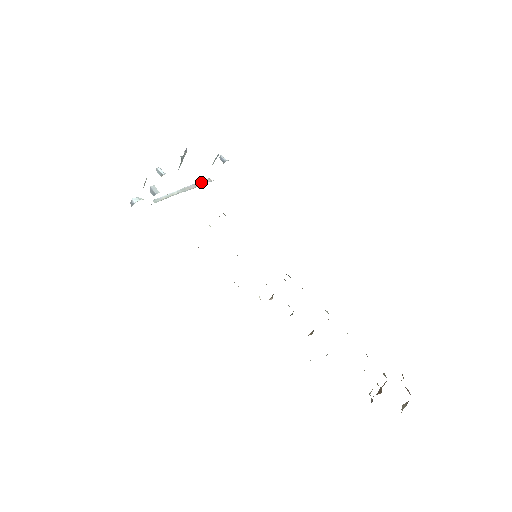
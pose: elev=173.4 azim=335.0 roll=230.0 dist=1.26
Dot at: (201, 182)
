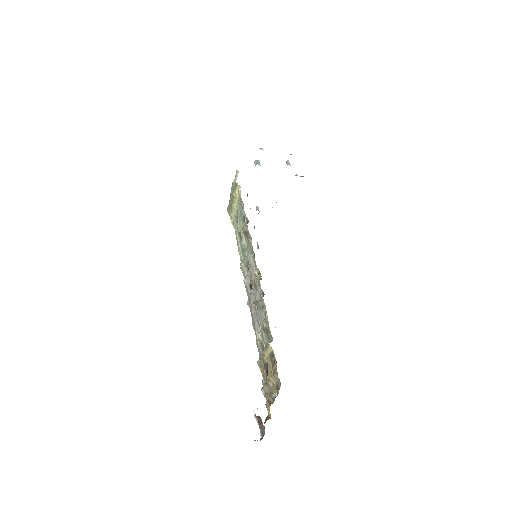
Dot at: occluded
